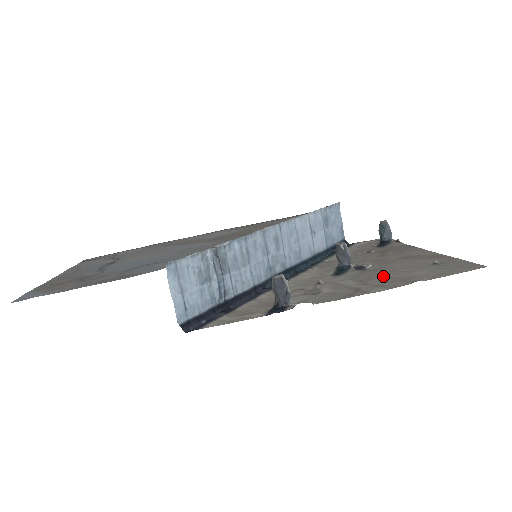
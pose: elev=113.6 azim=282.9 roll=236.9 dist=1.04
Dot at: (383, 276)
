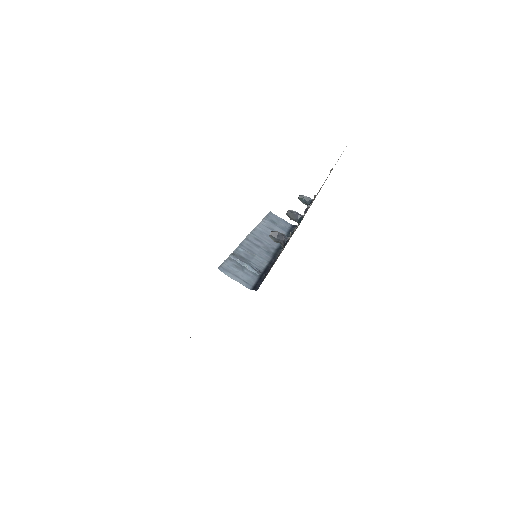
Dot at: (316, 195)
